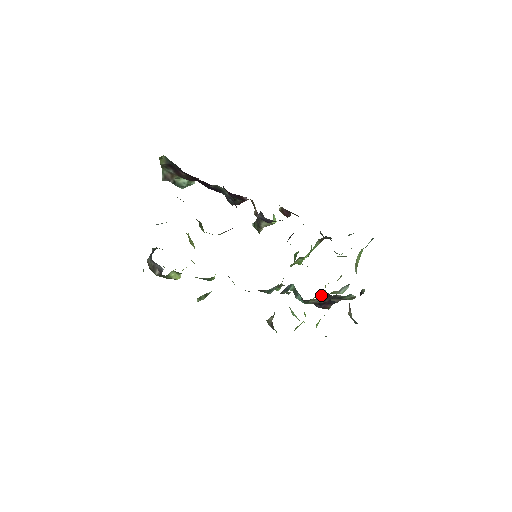
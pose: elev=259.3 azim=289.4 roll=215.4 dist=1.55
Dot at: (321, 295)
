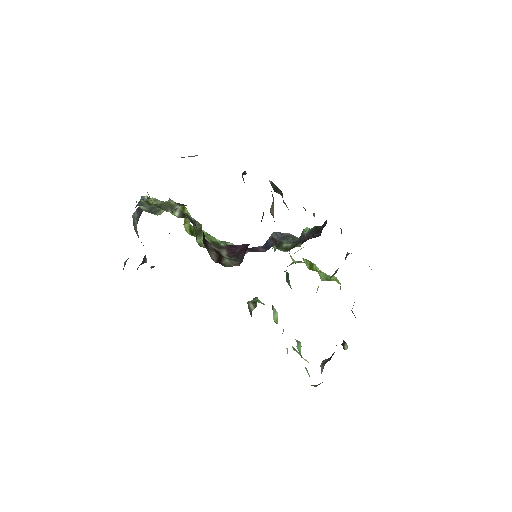
Dot at: occluded
